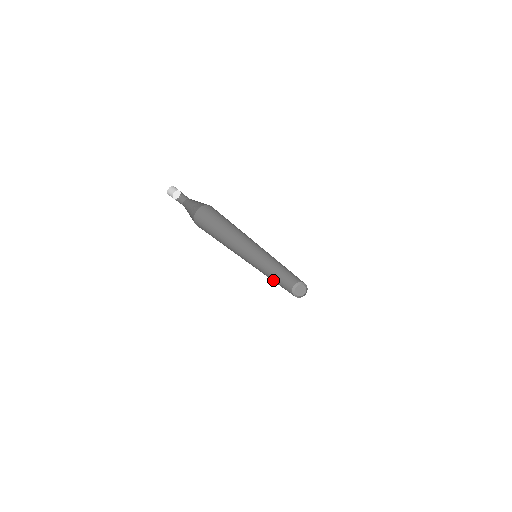
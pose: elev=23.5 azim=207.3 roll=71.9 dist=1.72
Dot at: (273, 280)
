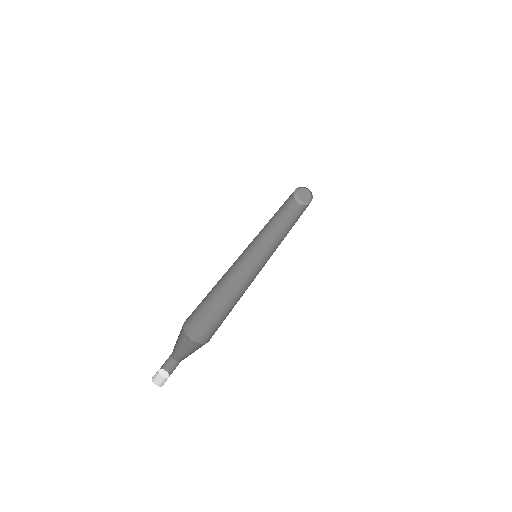
Dot at: (272, 223)
